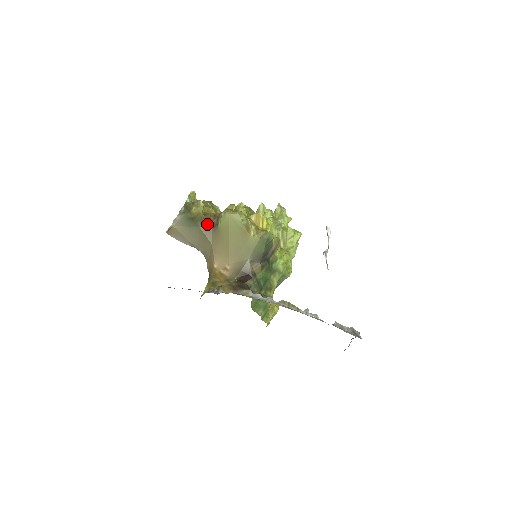
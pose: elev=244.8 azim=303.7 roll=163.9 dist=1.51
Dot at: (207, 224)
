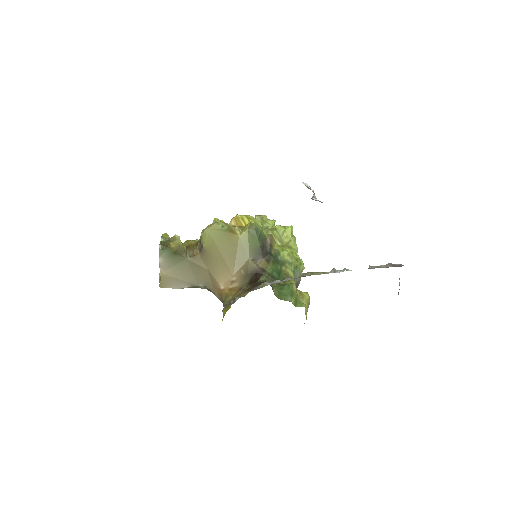
Dot at: (193, 253)
